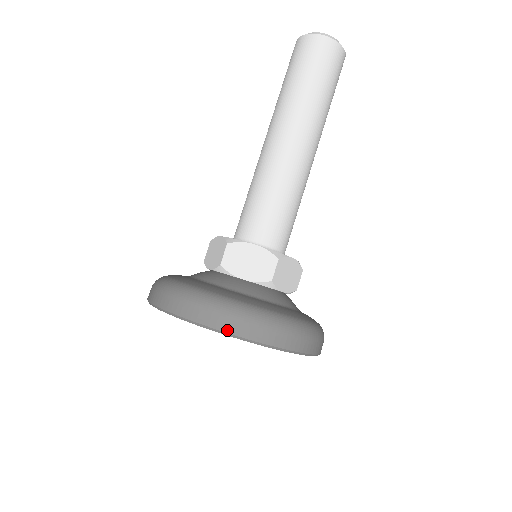
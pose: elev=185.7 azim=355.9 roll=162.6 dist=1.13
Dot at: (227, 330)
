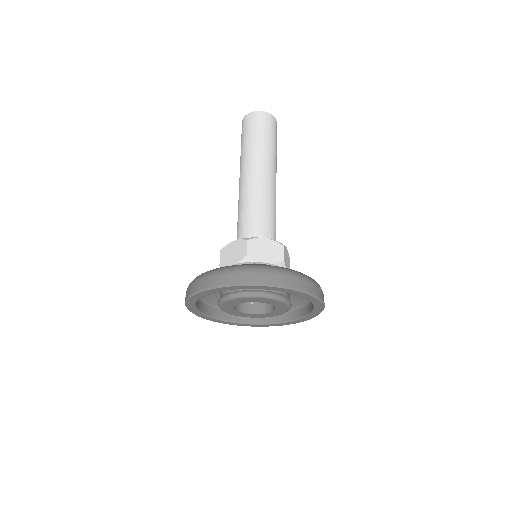
Dot at: (282, 284)
